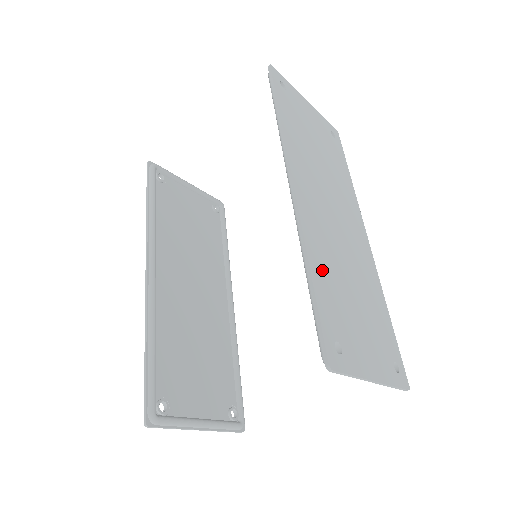
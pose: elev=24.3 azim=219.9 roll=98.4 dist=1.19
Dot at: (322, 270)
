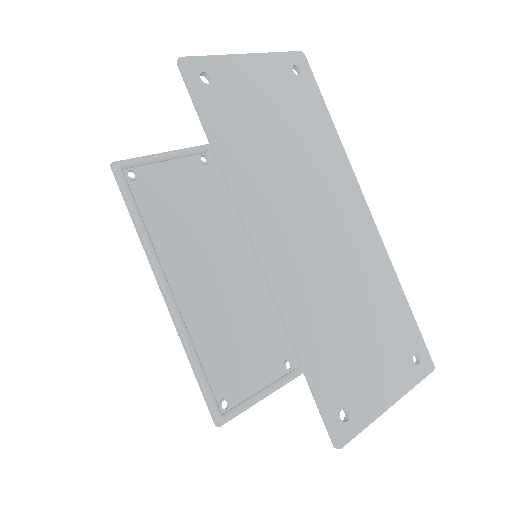
Dot at: (313, 337)
